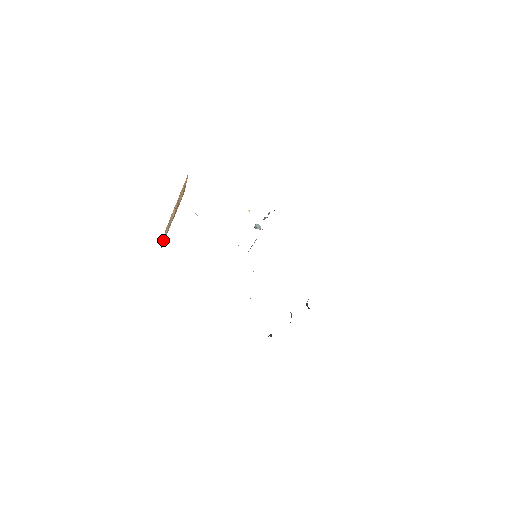
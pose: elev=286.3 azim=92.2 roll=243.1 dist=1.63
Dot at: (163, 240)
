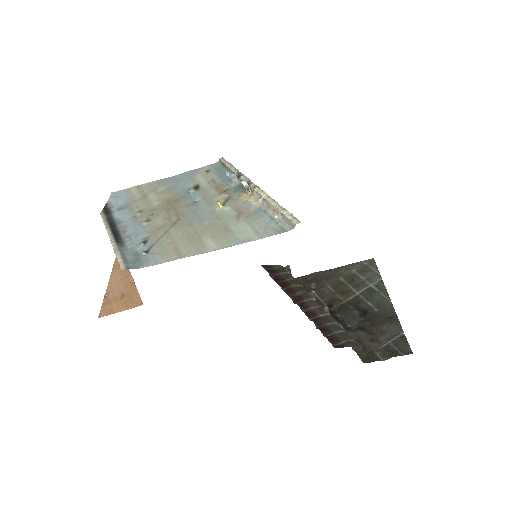
Dot at: occluded
